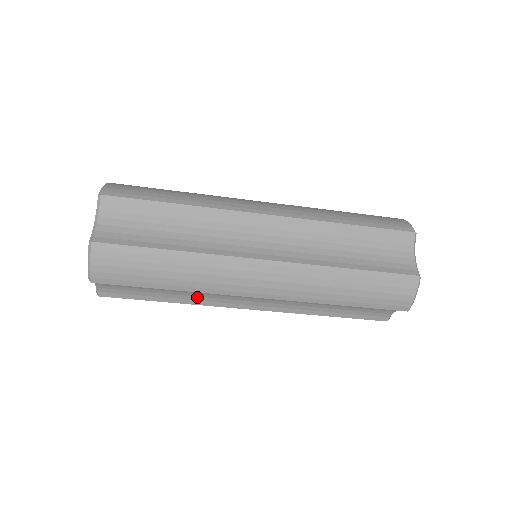
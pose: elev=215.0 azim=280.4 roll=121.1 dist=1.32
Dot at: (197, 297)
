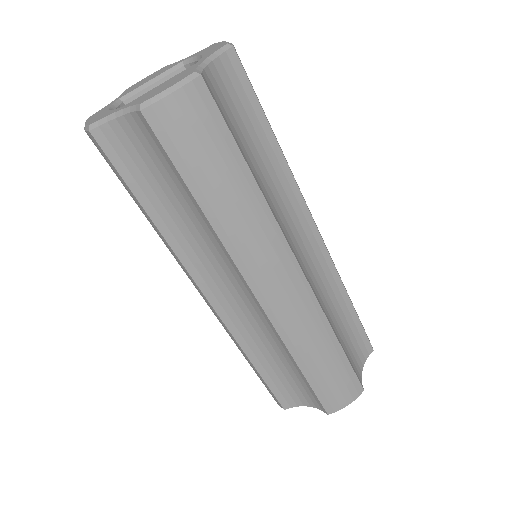
Dot at: (186, 242)
